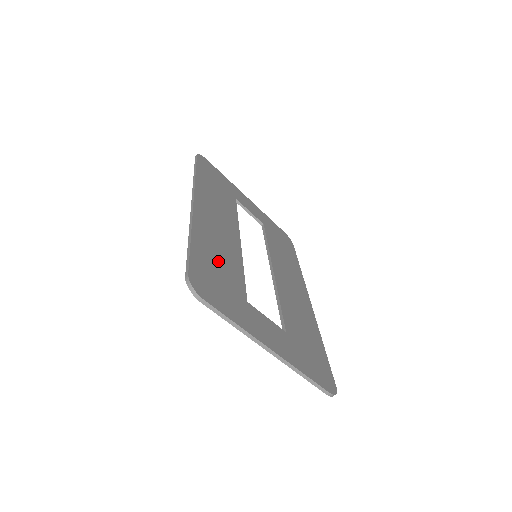
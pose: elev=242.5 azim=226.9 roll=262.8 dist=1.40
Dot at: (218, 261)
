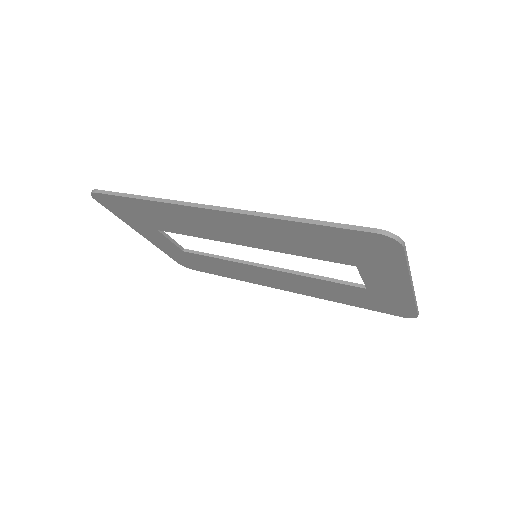
Dot at: occluded
